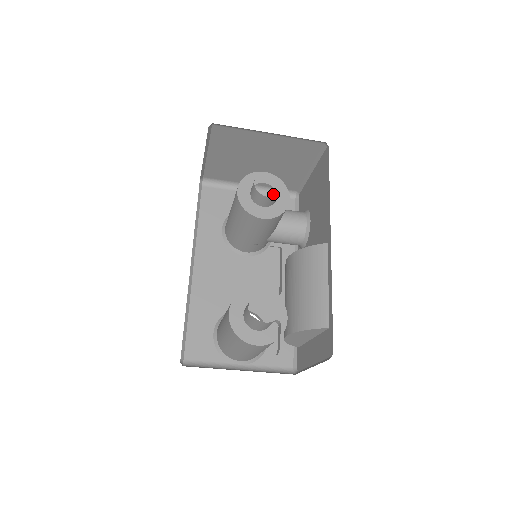
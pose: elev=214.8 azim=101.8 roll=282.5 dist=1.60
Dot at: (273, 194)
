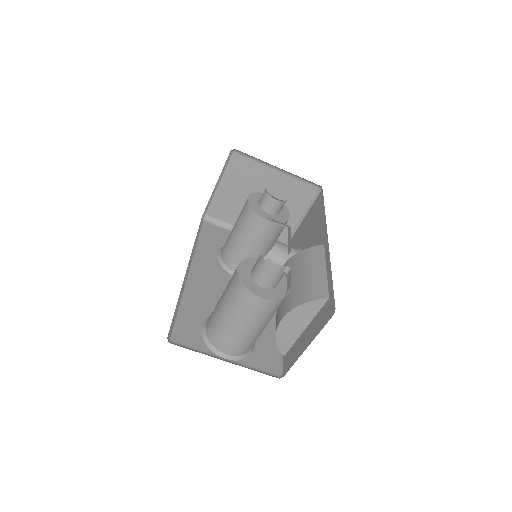
Dot at: occluded
